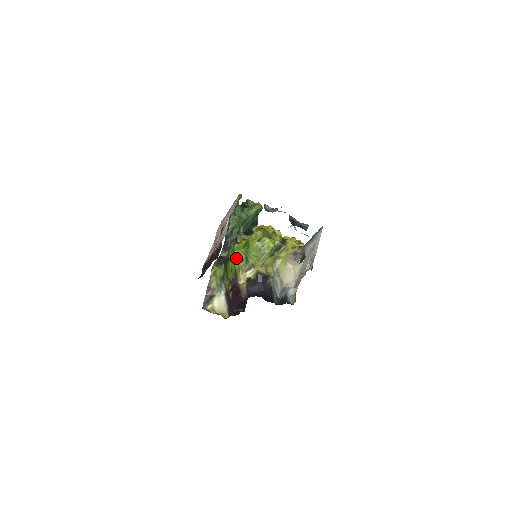
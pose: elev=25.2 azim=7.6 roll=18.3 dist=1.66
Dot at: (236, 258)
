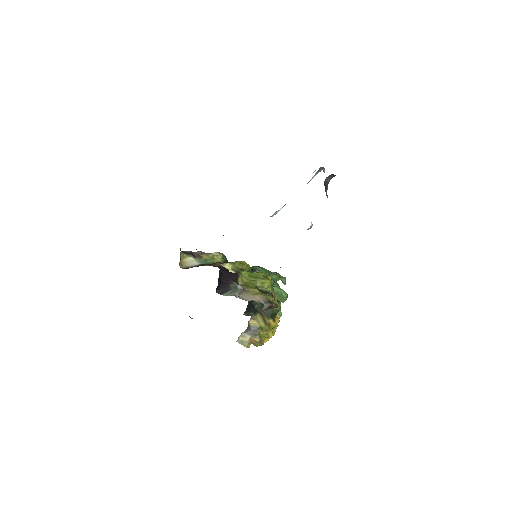
Dot at: (240, 261)
